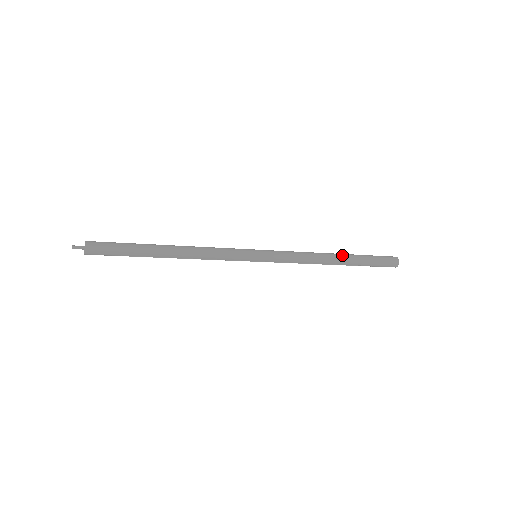
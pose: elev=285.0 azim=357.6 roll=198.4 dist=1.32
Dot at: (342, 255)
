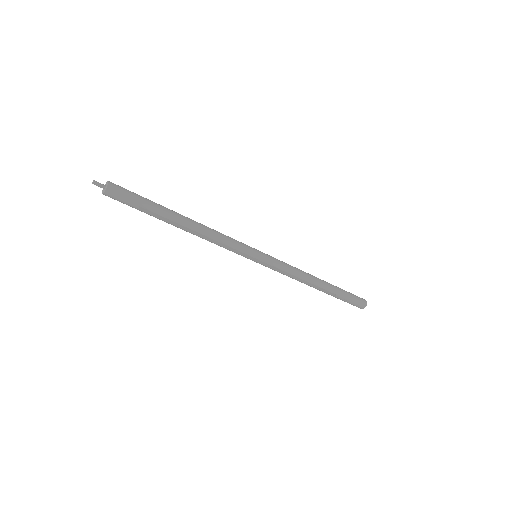
Dot at: occluded
